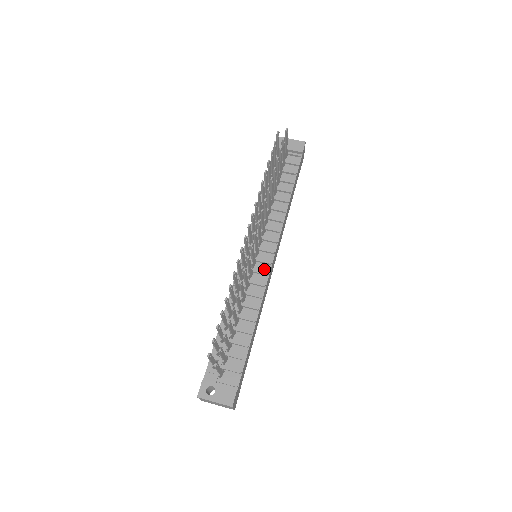
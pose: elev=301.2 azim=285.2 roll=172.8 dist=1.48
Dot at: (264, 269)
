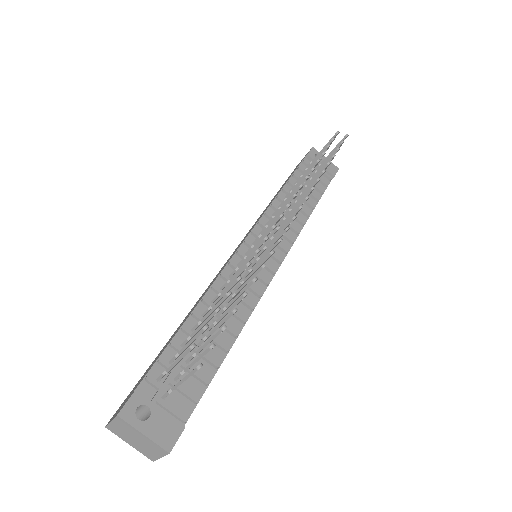
Dot at: (264, 276)
